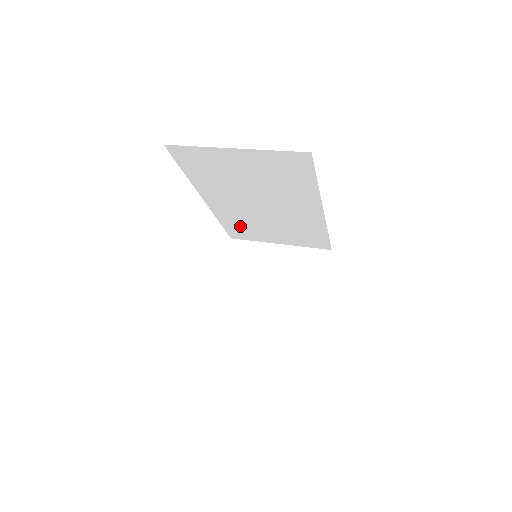
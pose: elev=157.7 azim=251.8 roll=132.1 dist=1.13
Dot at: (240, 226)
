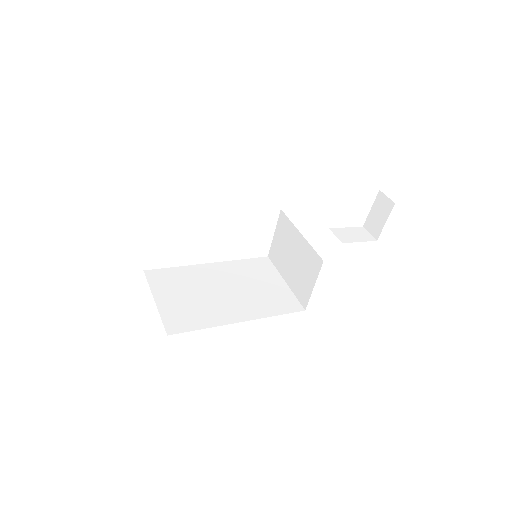
Dot at: occluded
